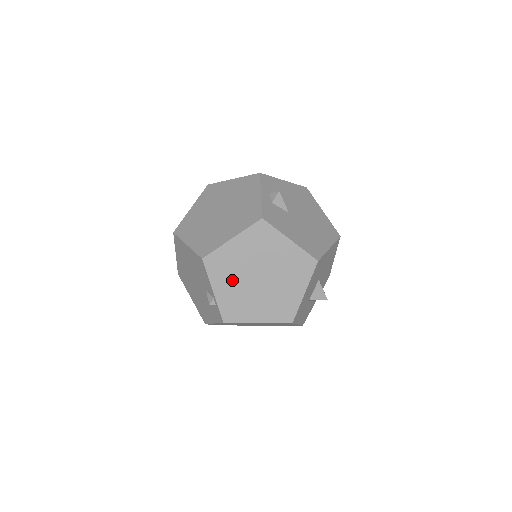
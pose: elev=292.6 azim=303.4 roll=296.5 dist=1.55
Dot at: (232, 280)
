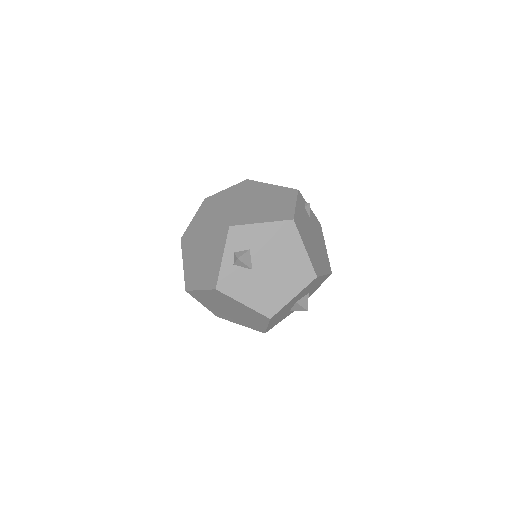
Dot at: (212, 305)
